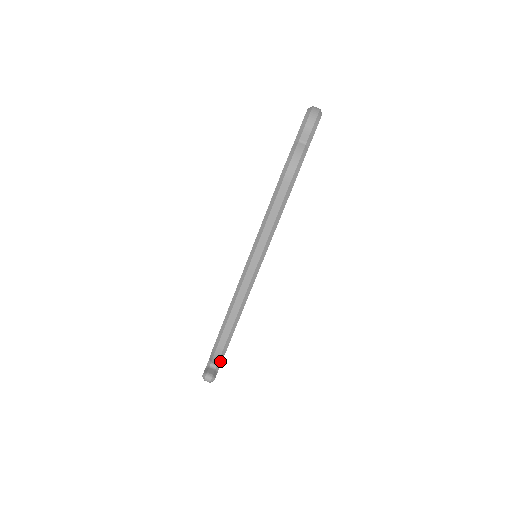
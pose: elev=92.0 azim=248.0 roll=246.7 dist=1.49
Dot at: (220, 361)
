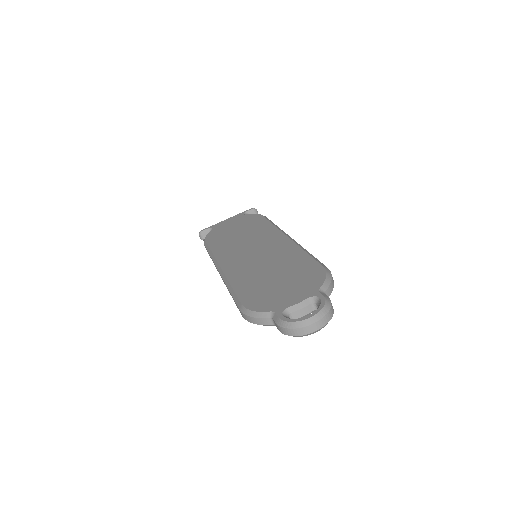
Dot at: occluded
